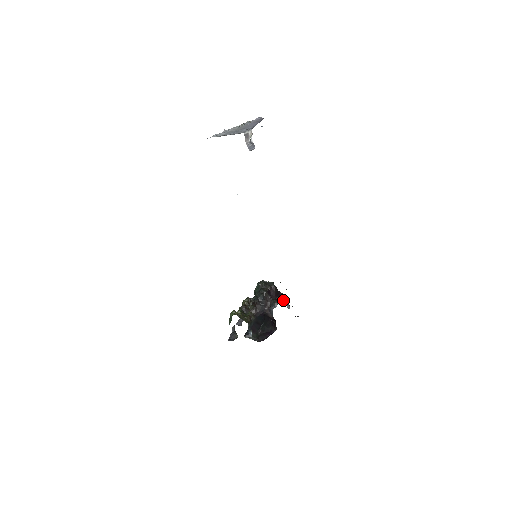
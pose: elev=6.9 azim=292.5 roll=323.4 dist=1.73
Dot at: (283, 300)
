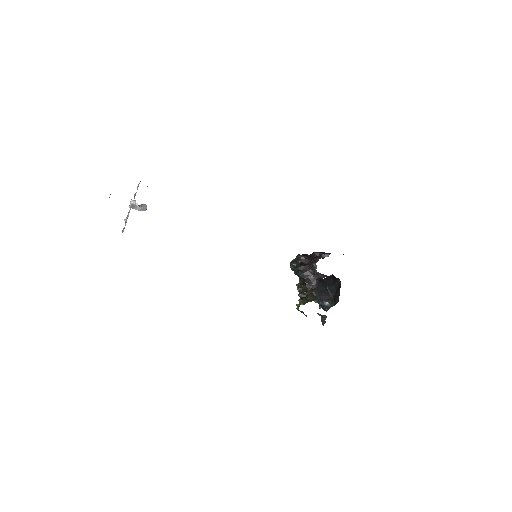
Dot at: (318, 256)
